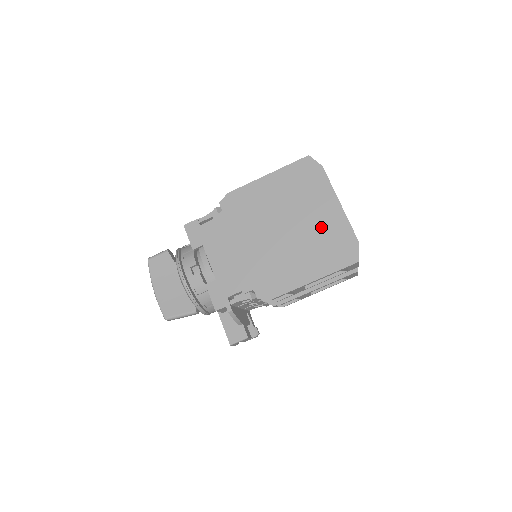
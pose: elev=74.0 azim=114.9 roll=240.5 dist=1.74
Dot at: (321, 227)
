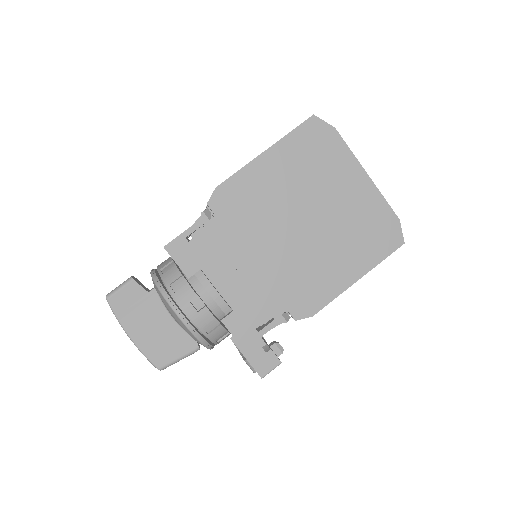
Dot at: (351, 210)
